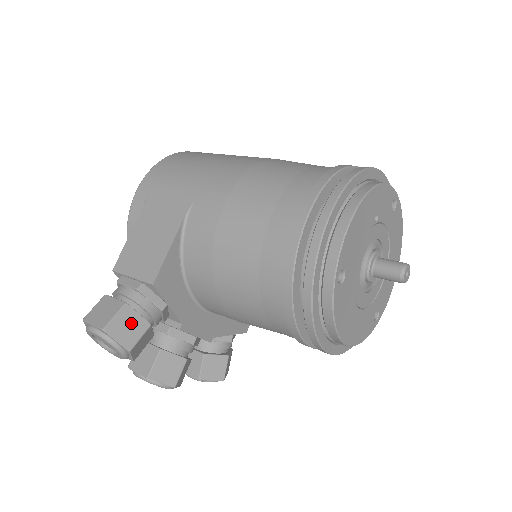
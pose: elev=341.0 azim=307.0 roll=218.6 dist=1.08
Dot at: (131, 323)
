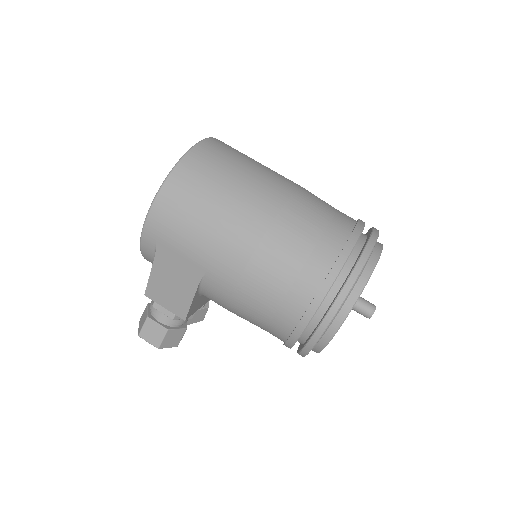
Dot at: (174, 336)
